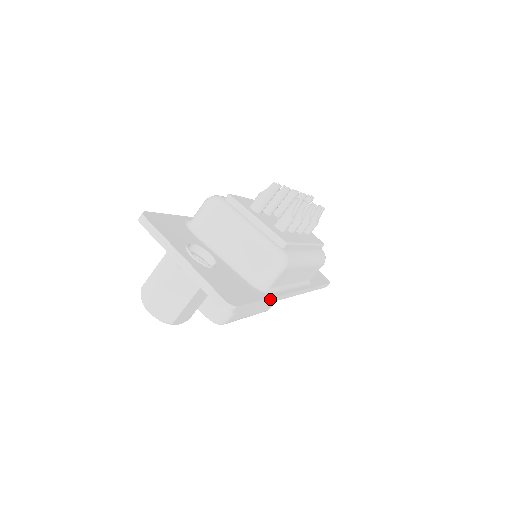
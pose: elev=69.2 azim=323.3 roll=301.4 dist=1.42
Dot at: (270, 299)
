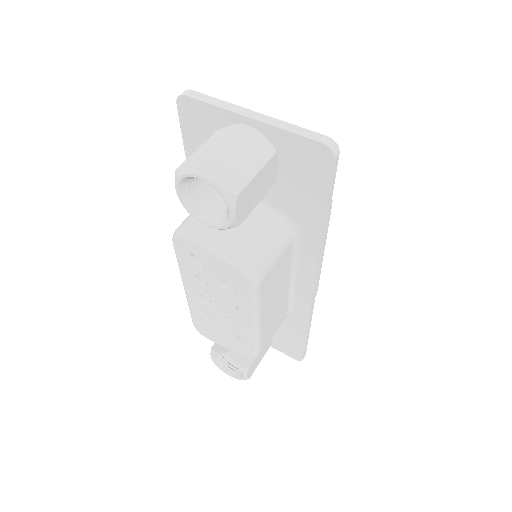
Dot at: (325, 232)
